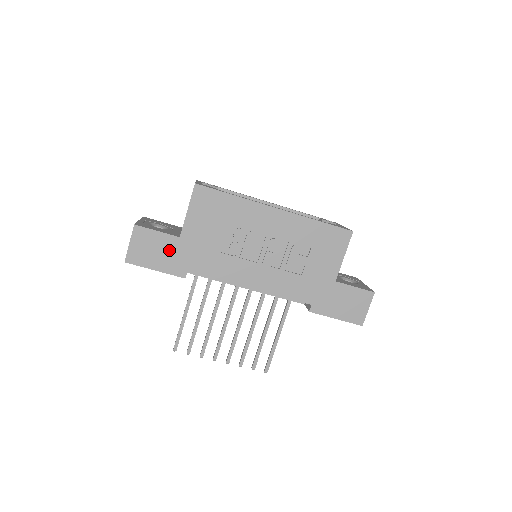
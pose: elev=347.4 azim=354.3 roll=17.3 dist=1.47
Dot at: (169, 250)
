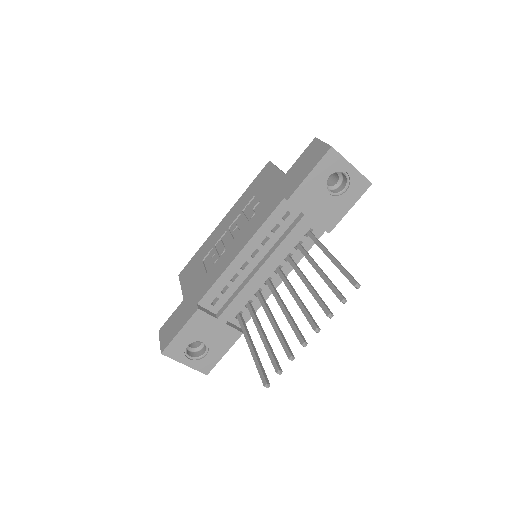
Dot at: (181, 313)
